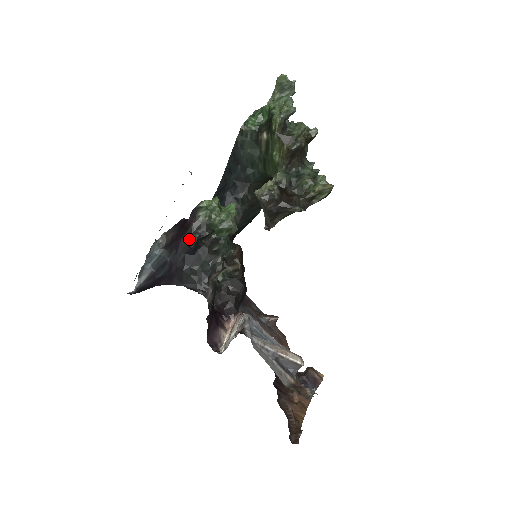
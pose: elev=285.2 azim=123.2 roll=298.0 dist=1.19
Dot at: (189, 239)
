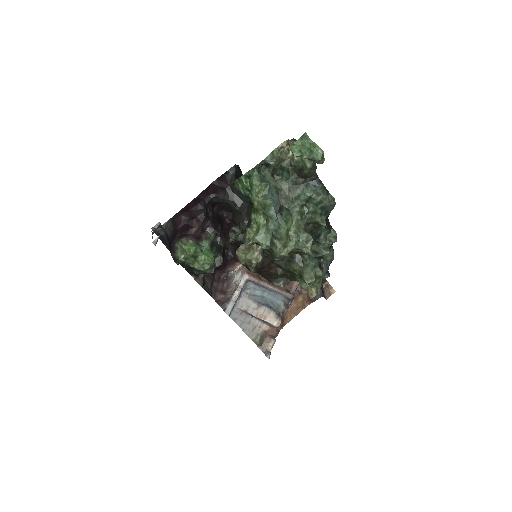
Dot at: occluded
